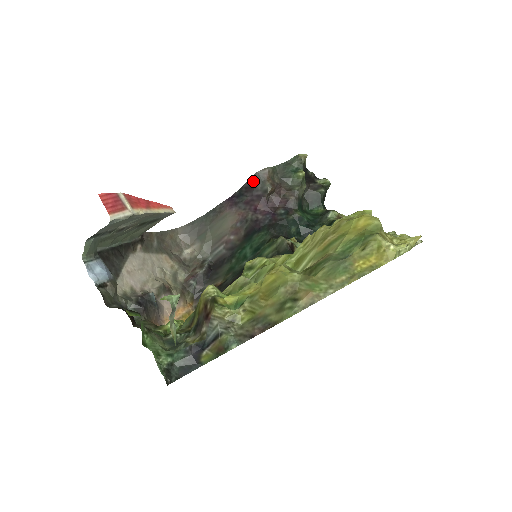
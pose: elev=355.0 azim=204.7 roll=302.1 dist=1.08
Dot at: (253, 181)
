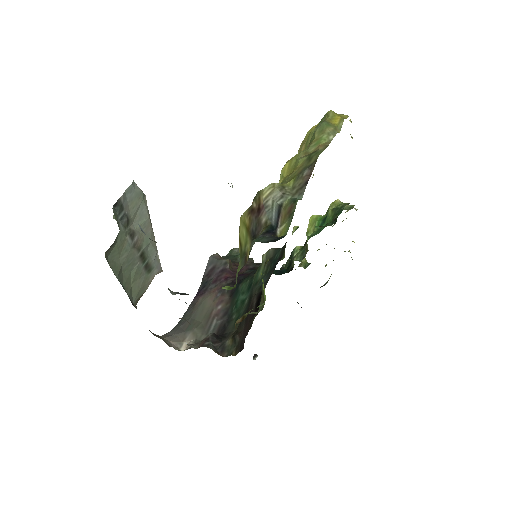
Dot at: (210, 265)
